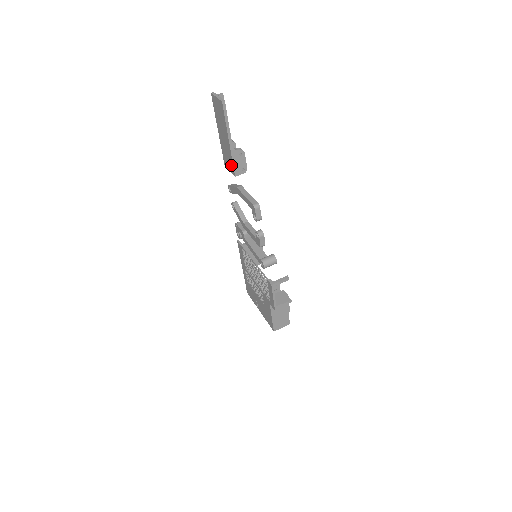
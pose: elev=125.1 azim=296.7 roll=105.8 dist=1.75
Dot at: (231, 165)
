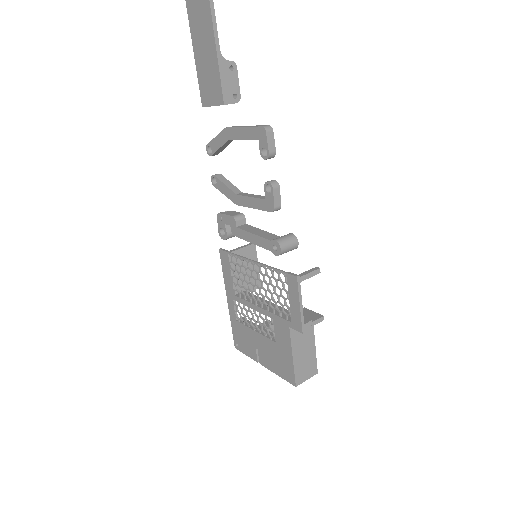
Dot at: (216, 88)
